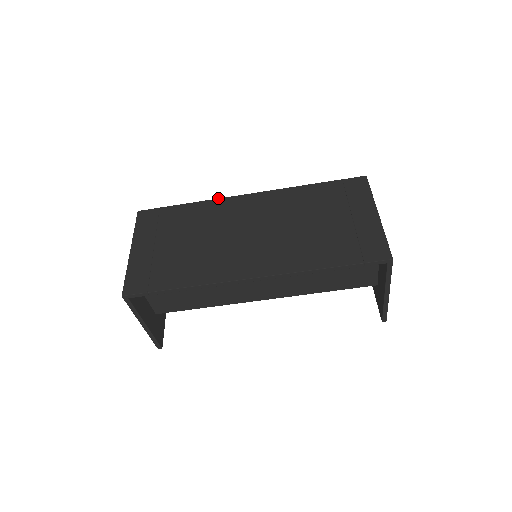
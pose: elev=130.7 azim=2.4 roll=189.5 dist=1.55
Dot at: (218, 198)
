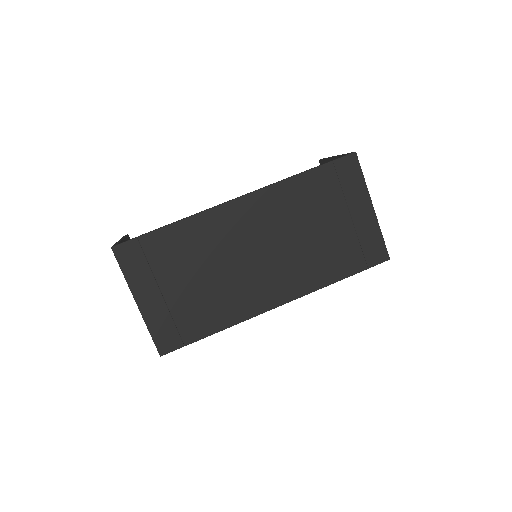
Dot at: (203, 211)
